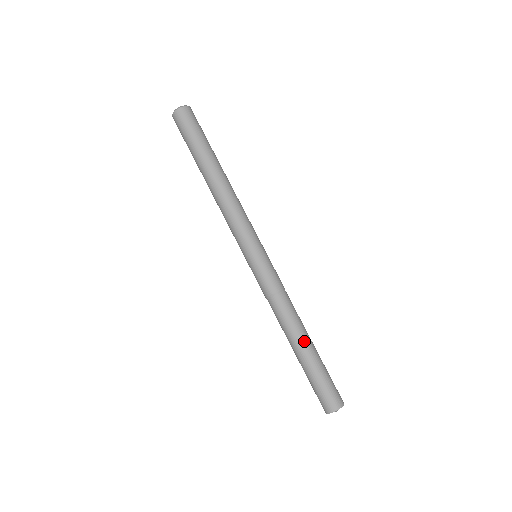
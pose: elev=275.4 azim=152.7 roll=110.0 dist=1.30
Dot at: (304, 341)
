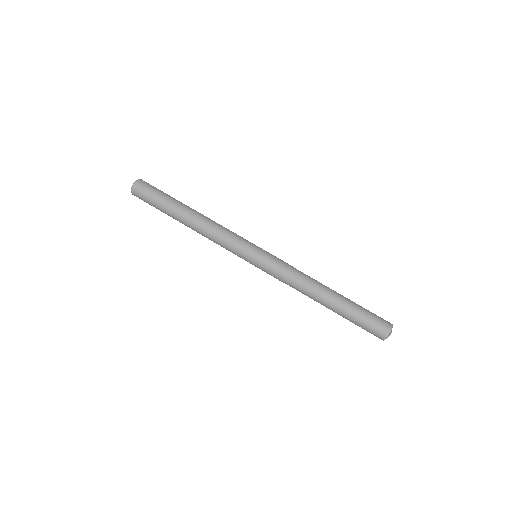
Dot at: (330, 298)
